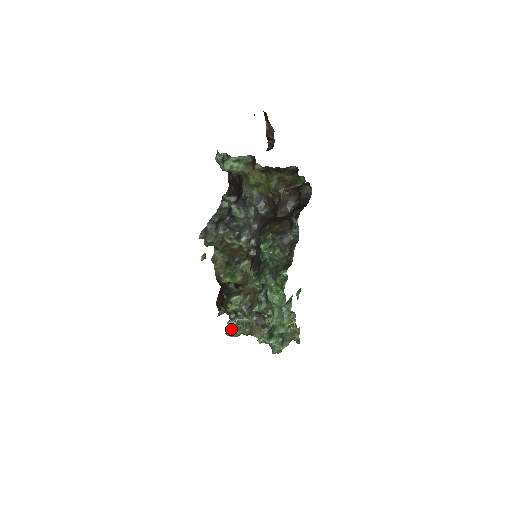
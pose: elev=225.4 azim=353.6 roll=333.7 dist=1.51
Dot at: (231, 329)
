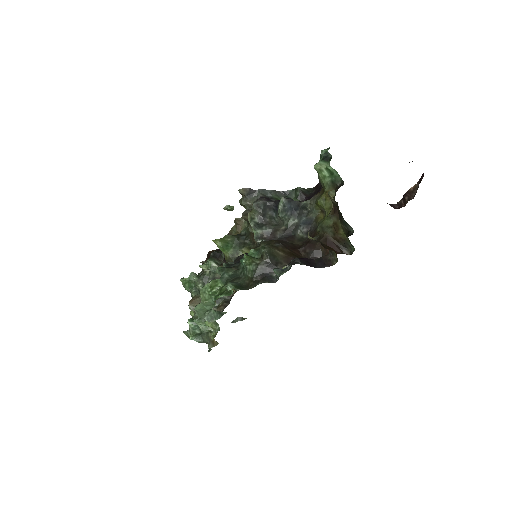
Dot at: (187, 279)
